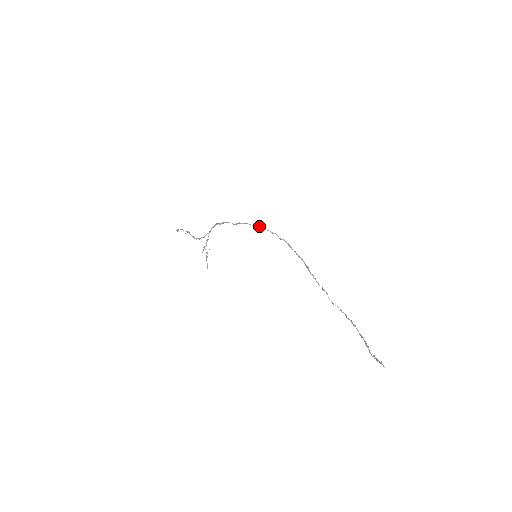
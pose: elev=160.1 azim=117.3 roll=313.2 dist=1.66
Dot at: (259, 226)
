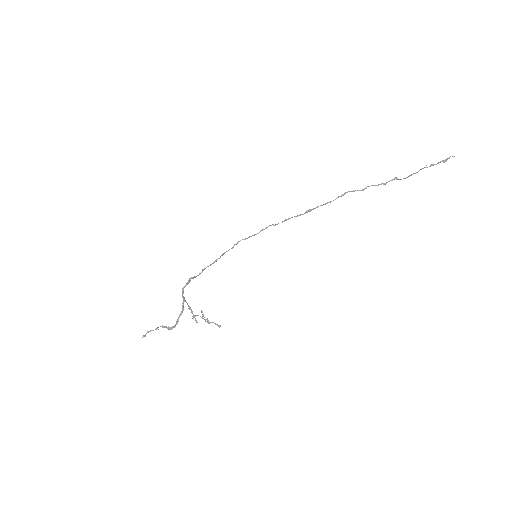
Dot at: (227, 251)
